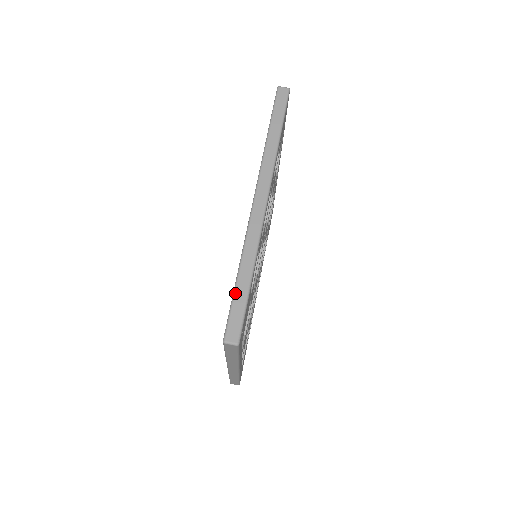
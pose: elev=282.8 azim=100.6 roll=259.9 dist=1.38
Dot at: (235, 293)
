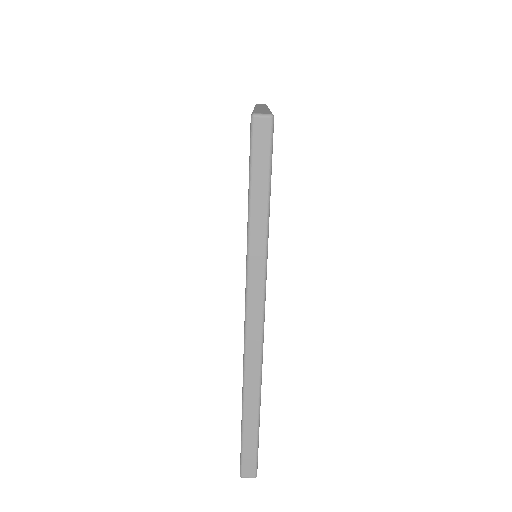
Dot at: (243, 435)
